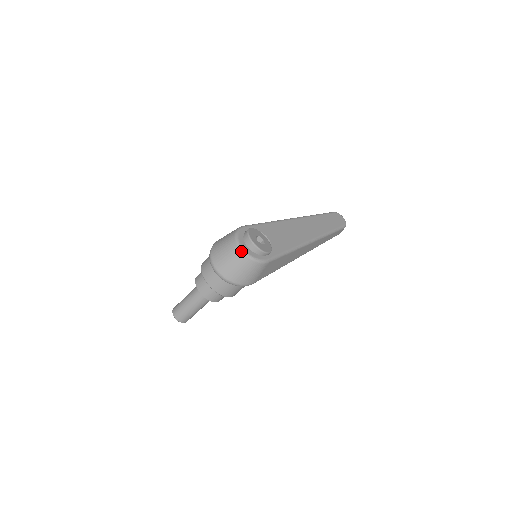
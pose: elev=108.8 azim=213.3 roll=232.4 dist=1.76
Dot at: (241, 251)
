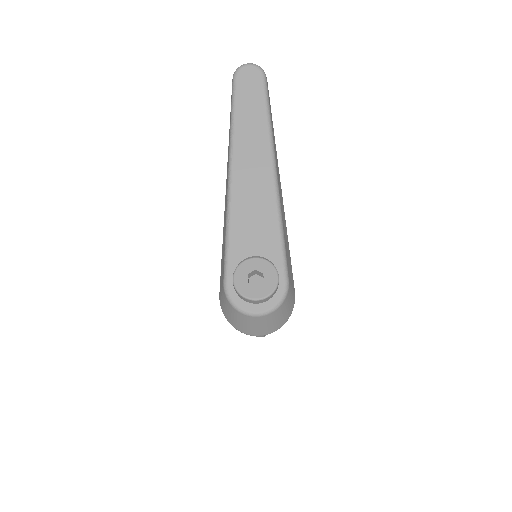
Dot at: (262, 317)
